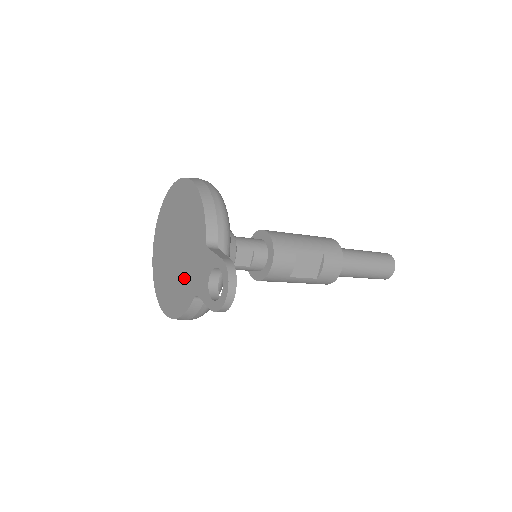
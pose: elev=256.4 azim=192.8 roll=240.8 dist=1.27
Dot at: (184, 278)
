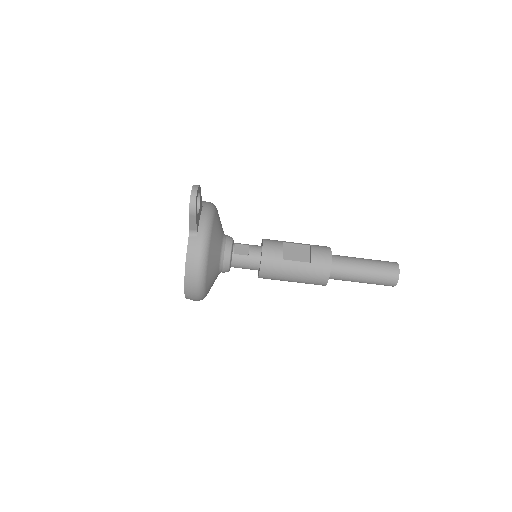
Dot at: occluded
